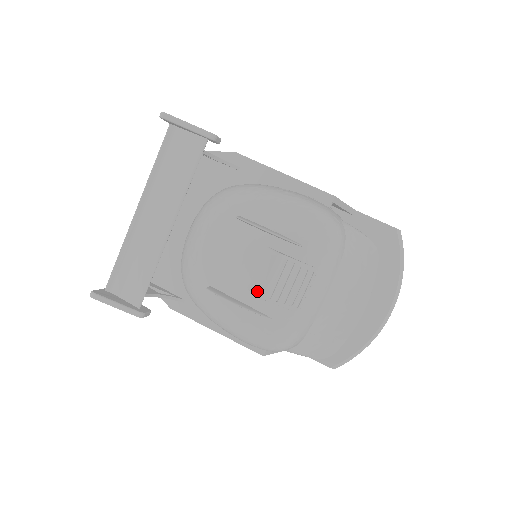
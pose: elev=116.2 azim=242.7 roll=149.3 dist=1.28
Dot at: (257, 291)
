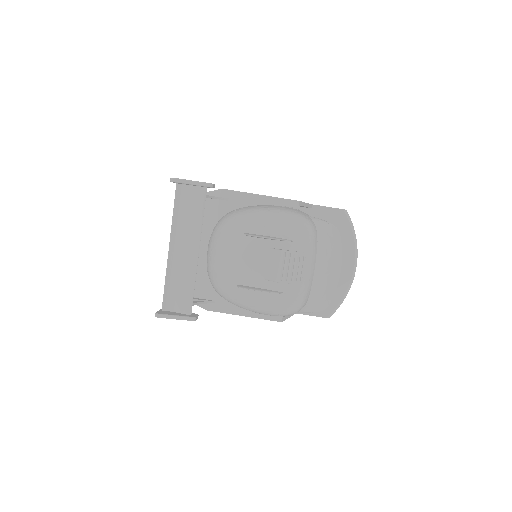
Dot at: (272, 278)
